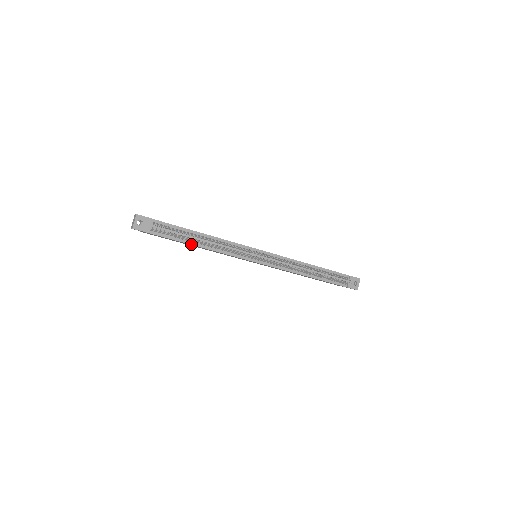
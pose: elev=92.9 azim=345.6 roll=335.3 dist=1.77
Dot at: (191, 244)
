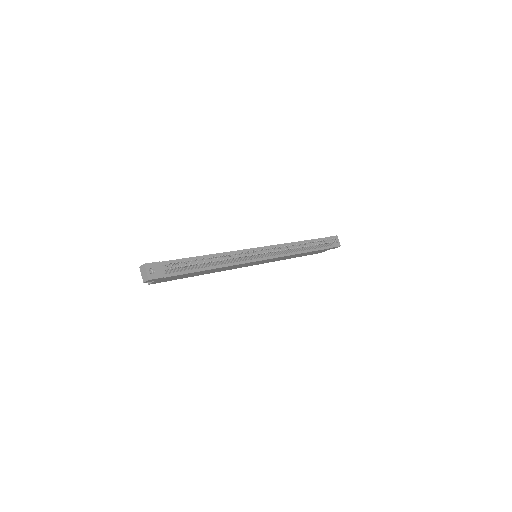
Dot at: (204, 270)
